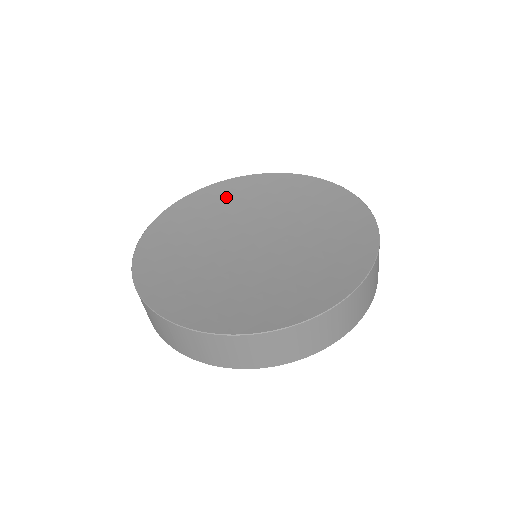
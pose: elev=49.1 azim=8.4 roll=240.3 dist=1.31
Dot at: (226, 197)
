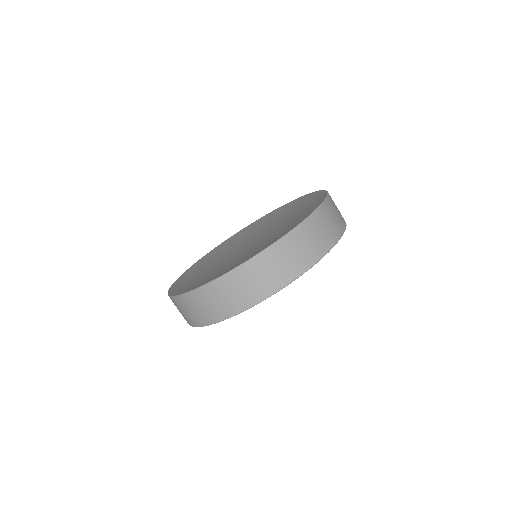
Dot at: (260, 224)
